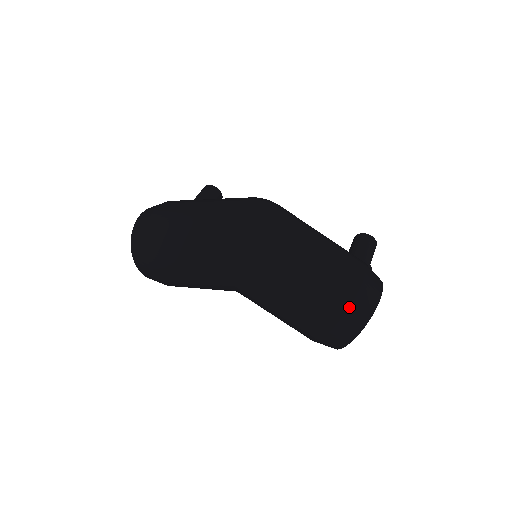
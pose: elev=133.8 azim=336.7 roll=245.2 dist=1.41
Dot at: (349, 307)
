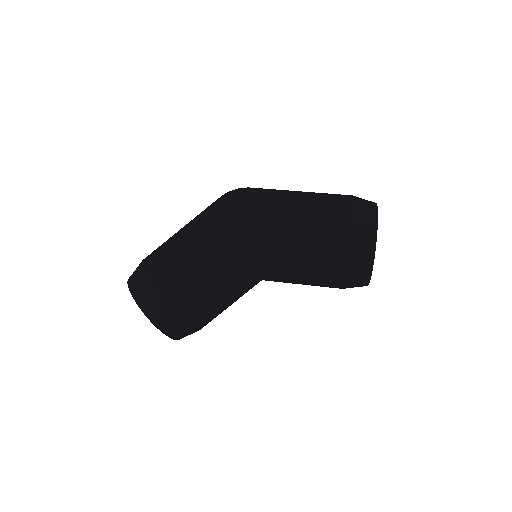
Dot at: (352, 200)
